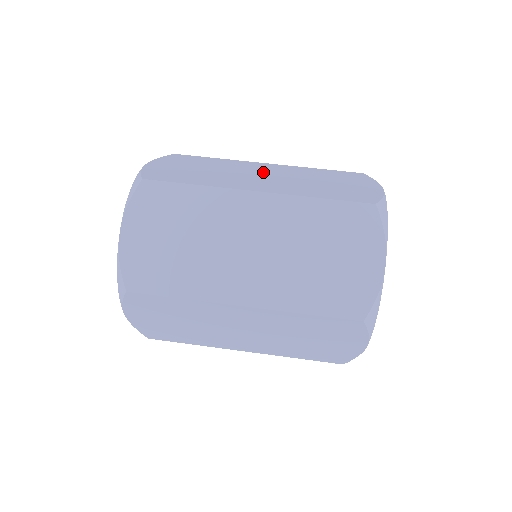
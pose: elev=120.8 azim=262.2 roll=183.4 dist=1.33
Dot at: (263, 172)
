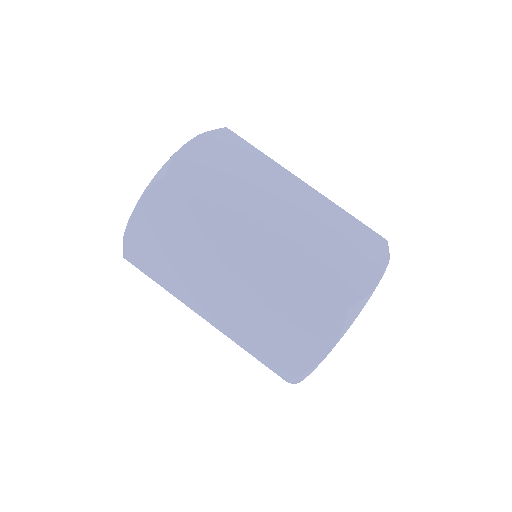
Dot at: occluded
